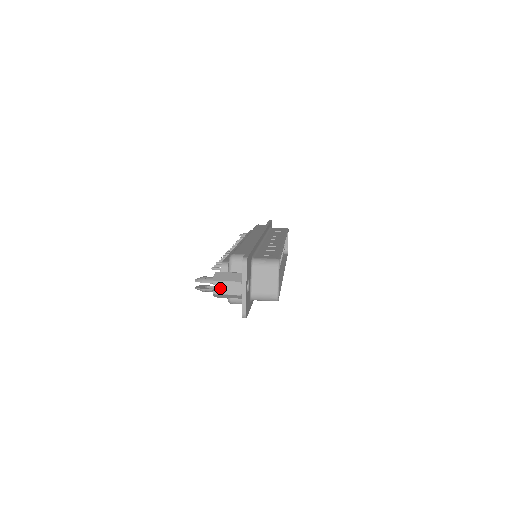
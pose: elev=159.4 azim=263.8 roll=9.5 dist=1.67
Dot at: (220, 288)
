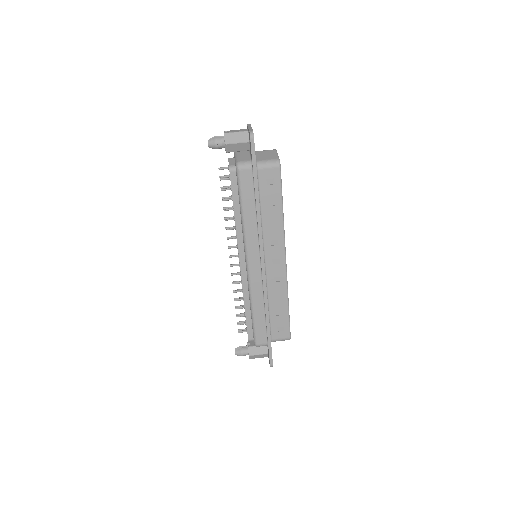
Dot at: occluded
